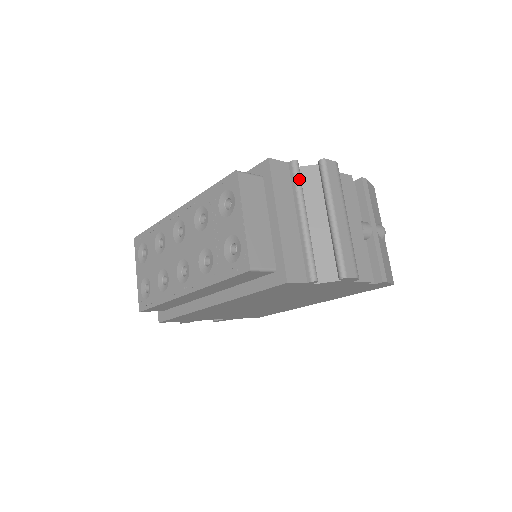
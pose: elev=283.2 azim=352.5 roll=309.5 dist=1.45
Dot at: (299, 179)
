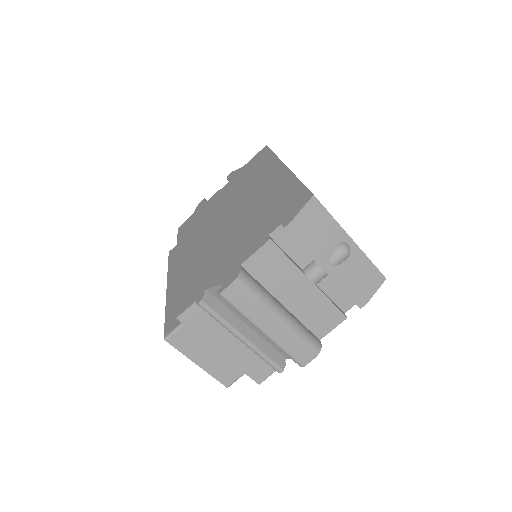
Dot at: (213, 316)
